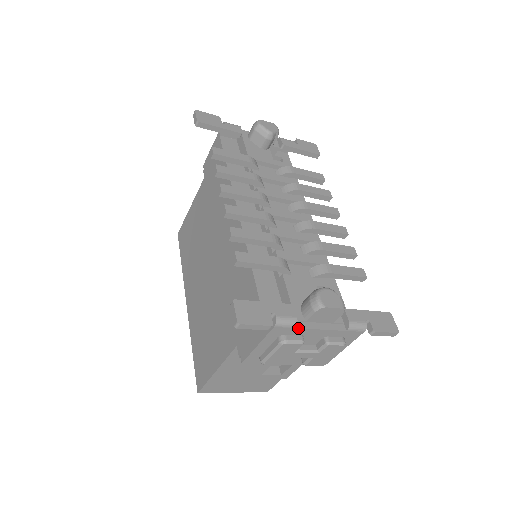
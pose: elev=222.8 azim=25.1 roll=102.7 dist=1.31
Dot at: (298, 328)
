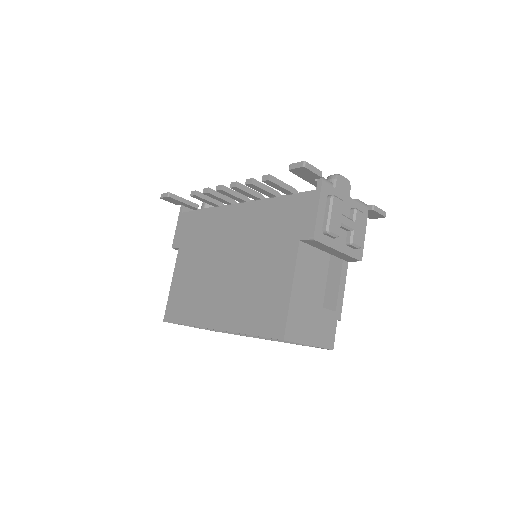
Dot at: (335, 188)
